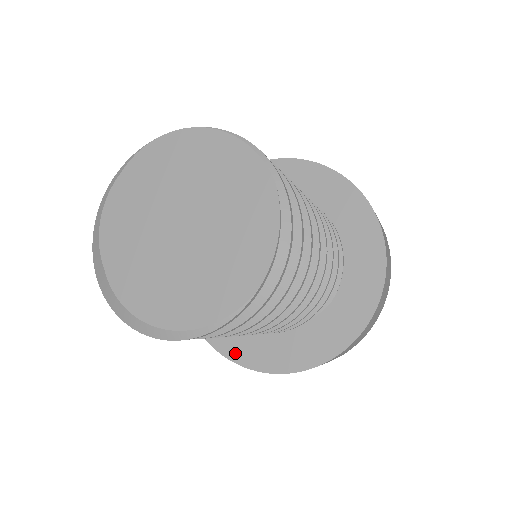
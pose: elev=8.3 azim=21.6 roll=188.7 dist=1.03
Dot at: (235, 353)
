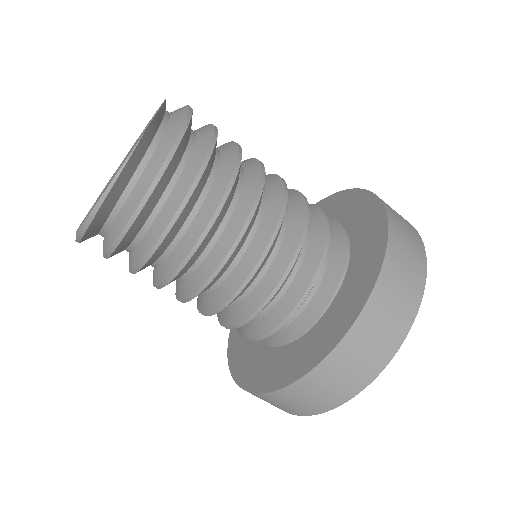
Dot at: (233, 353)
